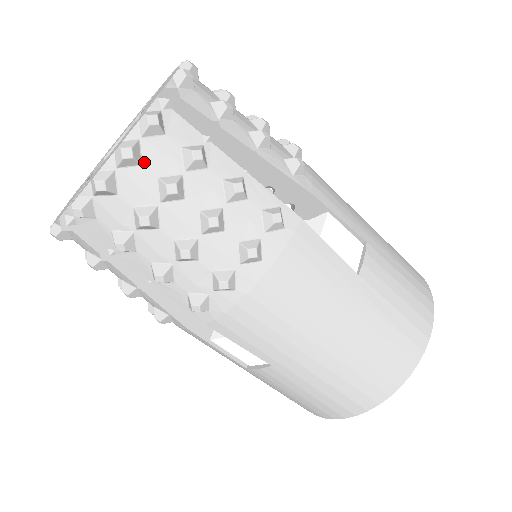
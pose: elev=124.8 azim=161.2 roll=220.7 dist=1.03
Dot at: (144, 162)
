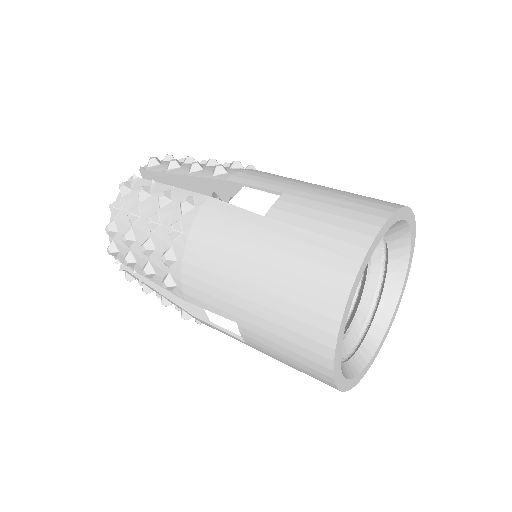
Dot at: (123, 208)
